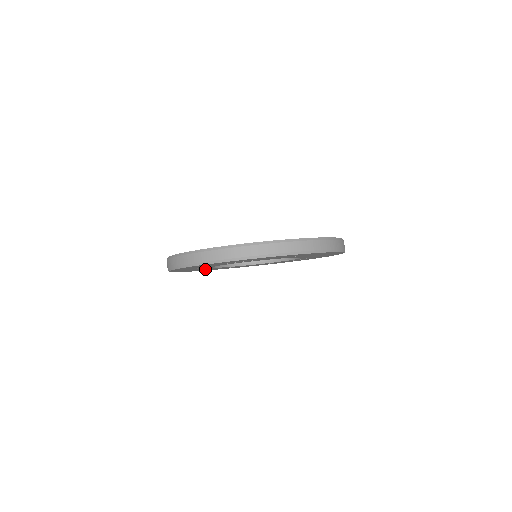
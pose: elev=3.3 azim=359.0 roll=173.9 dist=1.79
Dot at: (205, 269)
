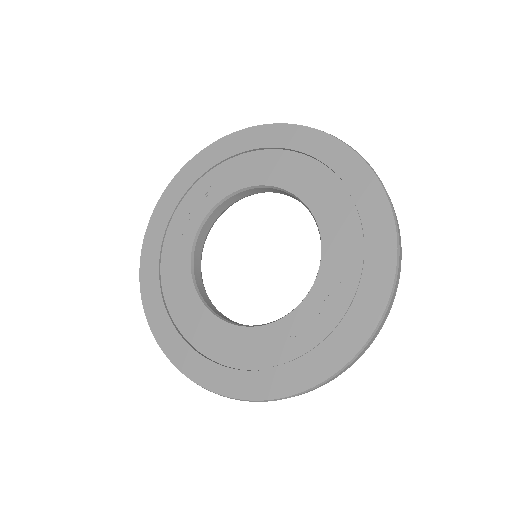
Dot at: occluded
